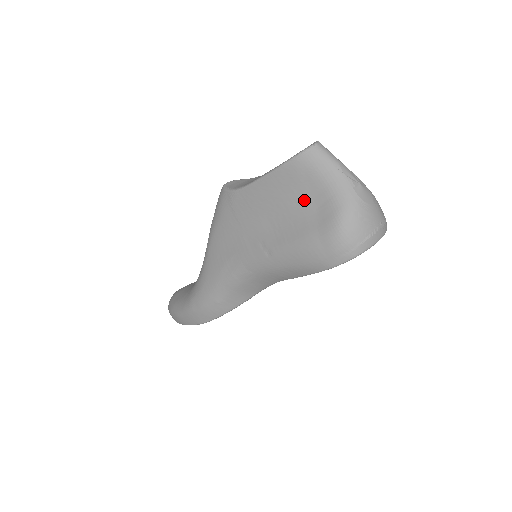
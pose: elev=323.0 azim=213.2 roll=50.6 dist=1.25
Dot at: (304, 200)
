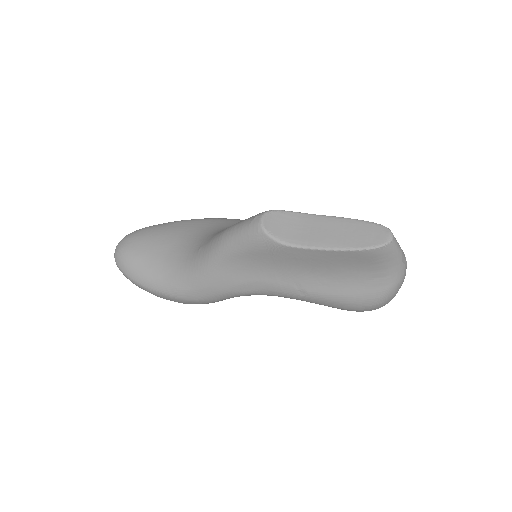
Dot at: (359, 272)
